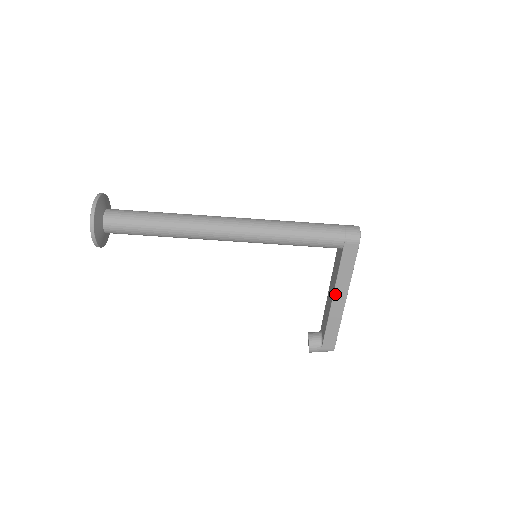
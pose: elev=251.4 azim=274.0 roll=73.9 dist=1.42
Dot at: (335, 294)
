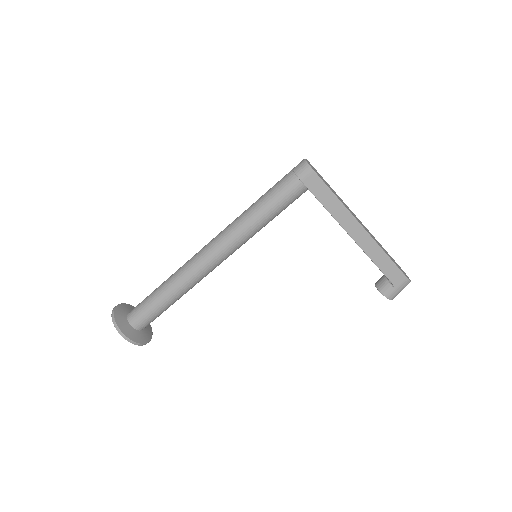
Dot at: (347, 230)
